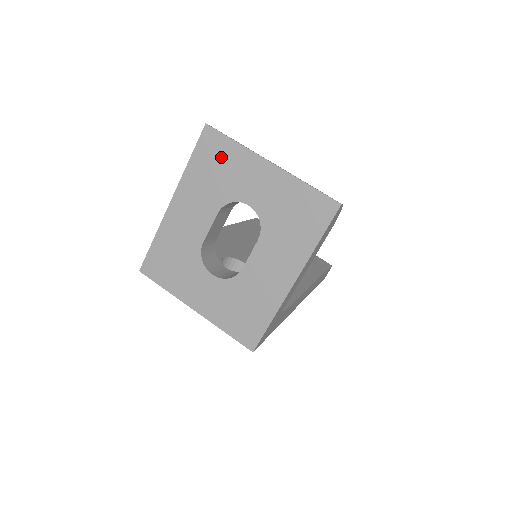
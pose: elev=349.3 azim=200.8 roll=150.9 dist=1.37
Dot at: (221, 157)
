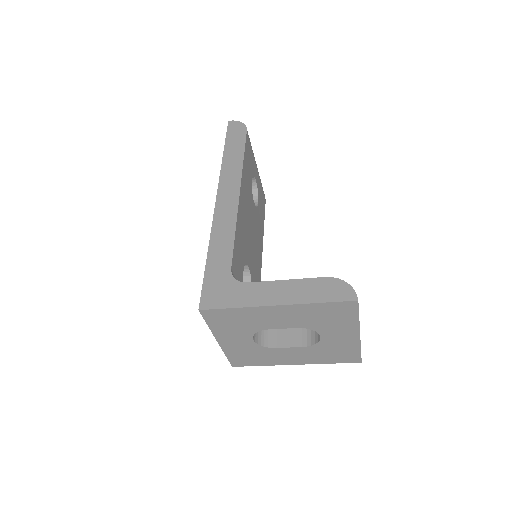
Dot at: (340, 316)
